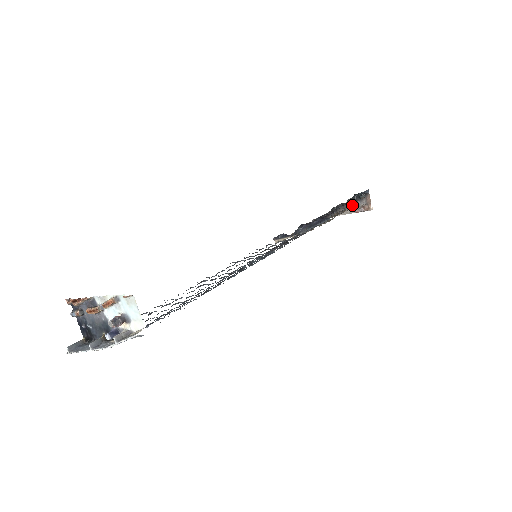
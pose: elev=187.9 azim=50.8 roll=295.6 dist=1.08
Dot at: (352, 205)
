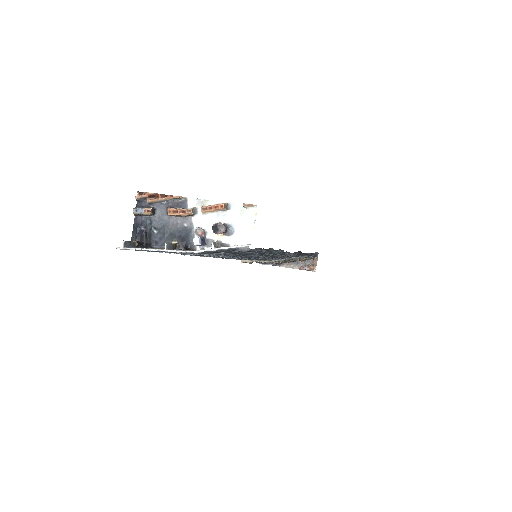
Dot at: occluded
